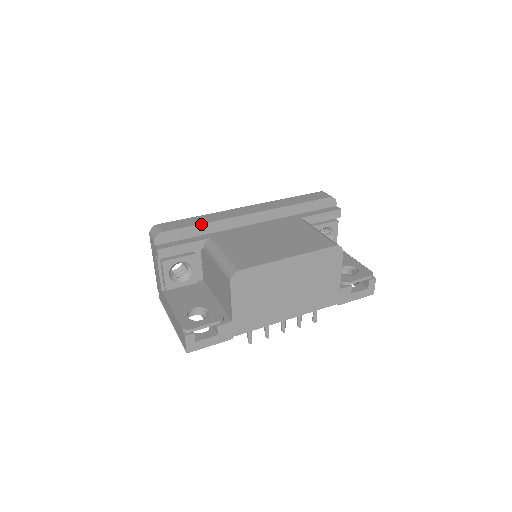
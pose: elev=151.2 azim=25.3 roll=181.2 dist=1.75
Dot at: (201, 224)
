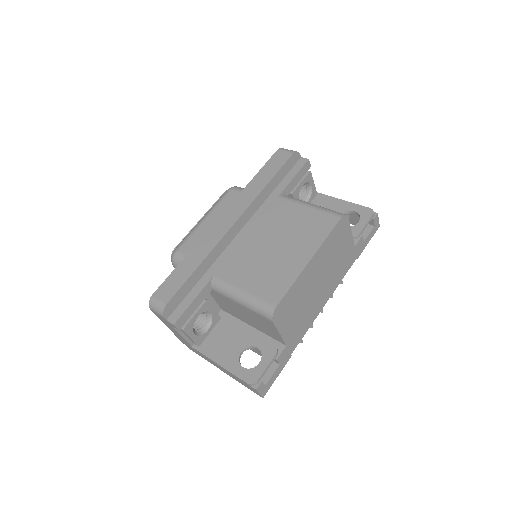
Dot at: (196, 269)
